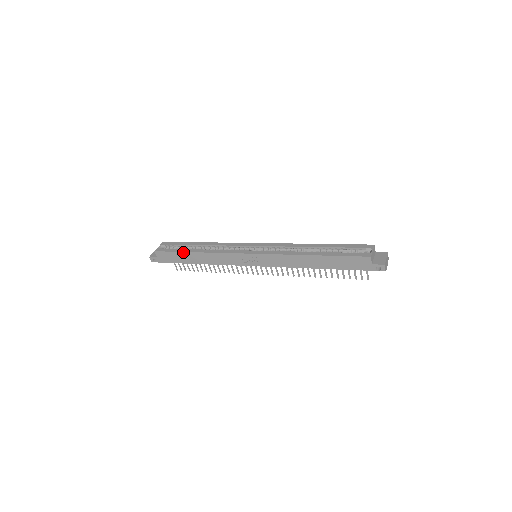
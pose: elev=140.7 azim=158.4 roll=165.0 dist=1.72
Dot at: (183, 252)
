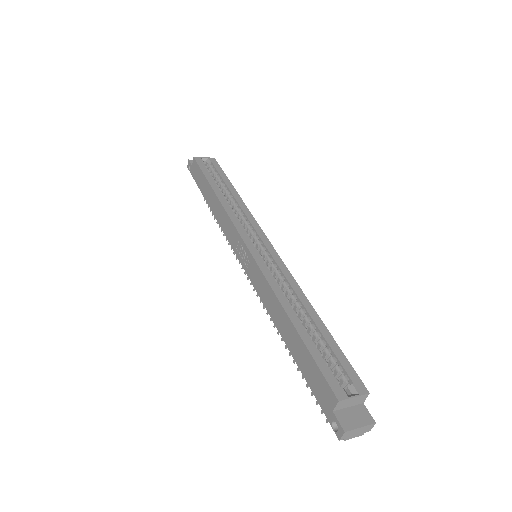
Dot at: (208, 181)
